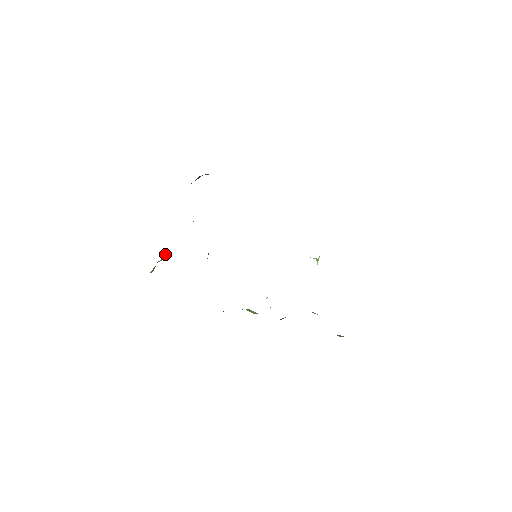
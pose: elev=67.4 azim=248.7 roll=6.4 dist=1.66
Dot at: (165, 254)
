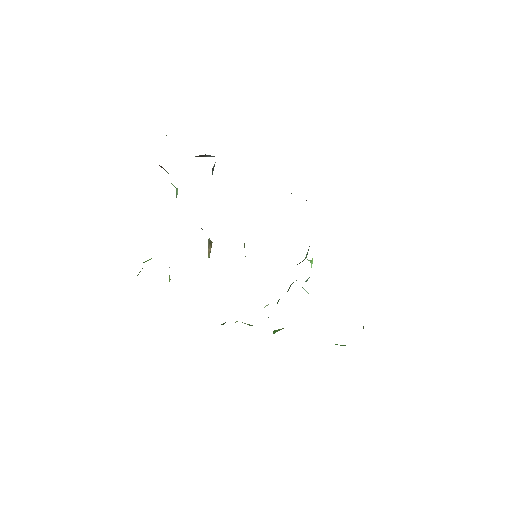
Dot at: occluded
